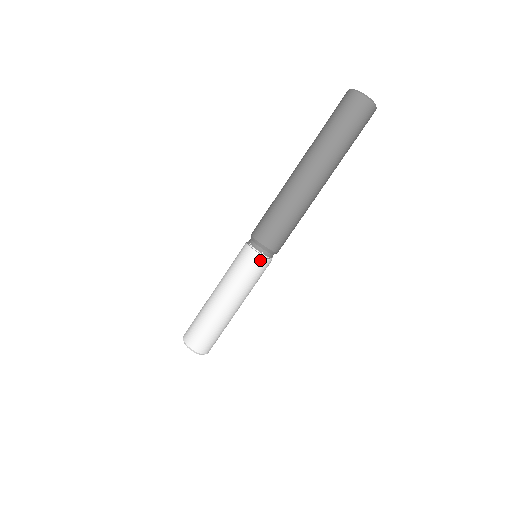
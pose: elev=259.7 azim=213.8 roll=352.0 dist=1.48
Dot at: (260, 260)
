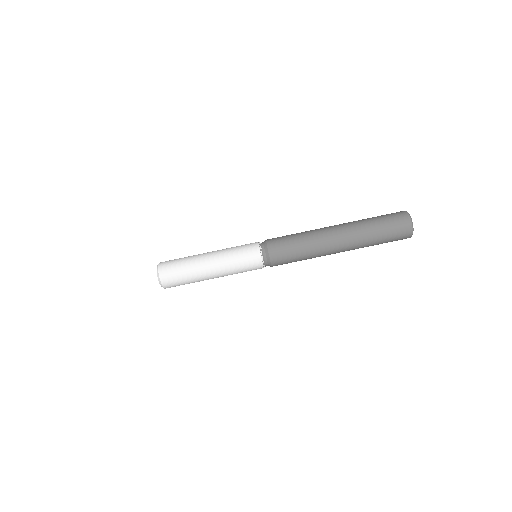
Dot at: (256, 250)
